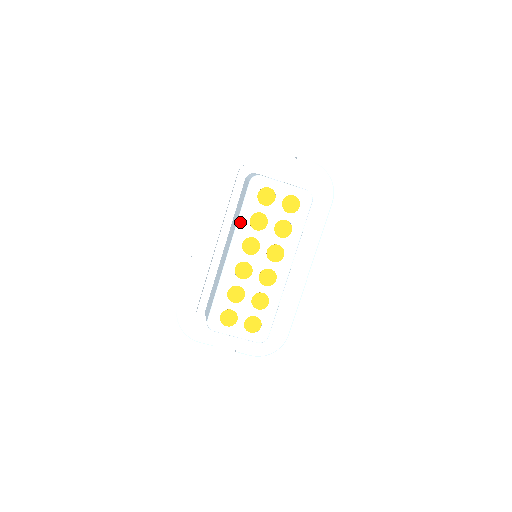
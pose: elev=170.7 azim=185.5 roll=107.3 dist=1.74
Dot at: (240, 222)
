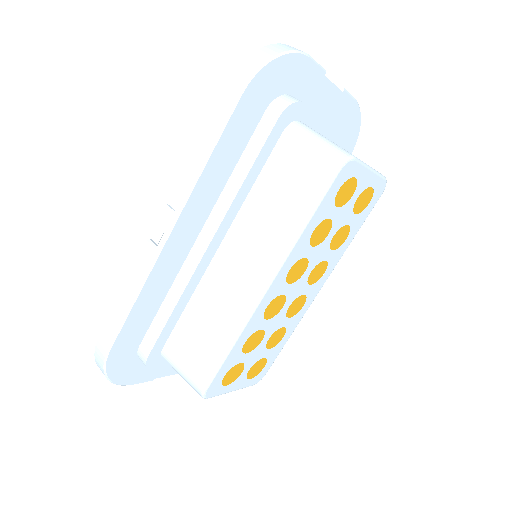
Dot at: (300, 238)
